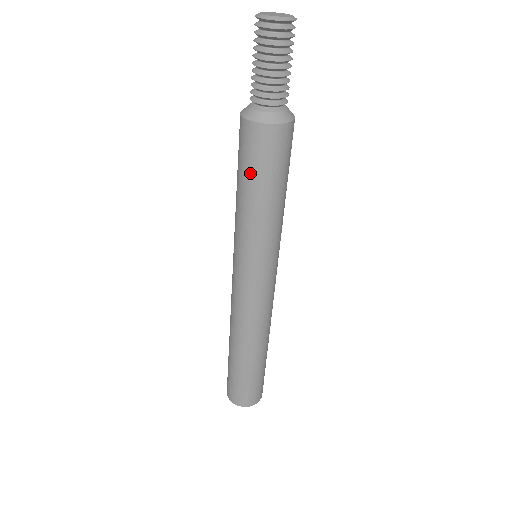
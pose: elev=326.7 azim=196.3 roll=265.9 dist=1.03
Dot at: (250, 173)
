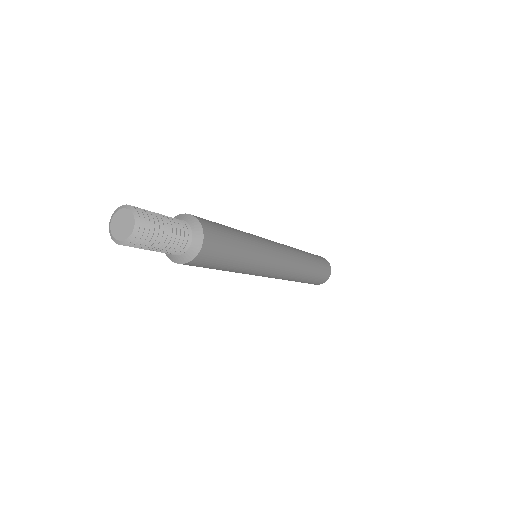
Dot at: (215, 267)
